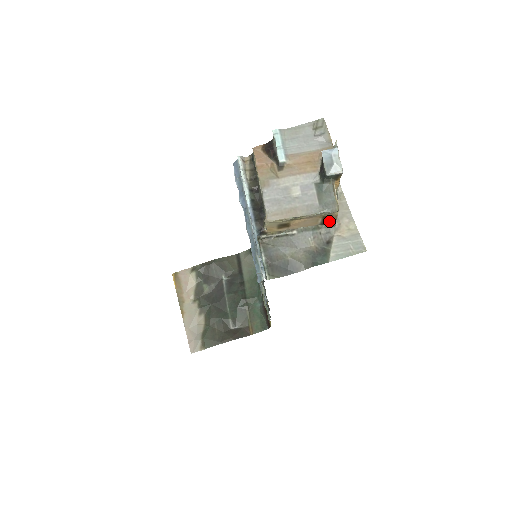
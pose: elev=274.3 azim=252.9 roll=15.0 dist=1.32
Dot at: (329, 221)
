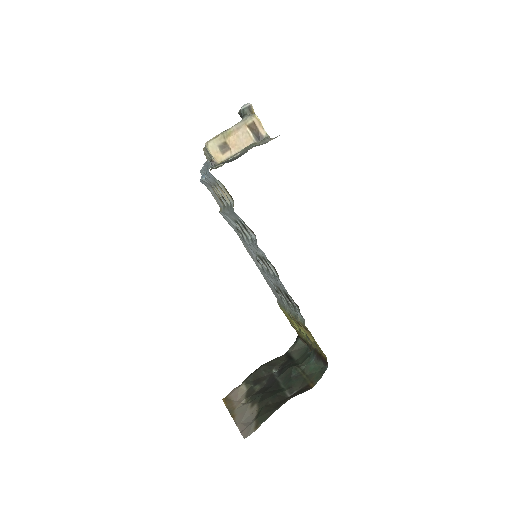
Dot at: (260, 135)
